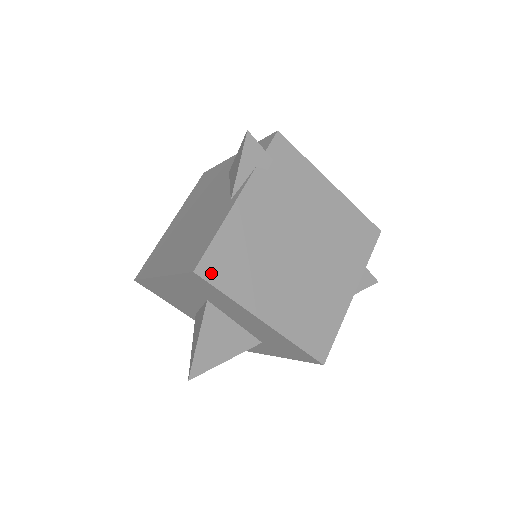
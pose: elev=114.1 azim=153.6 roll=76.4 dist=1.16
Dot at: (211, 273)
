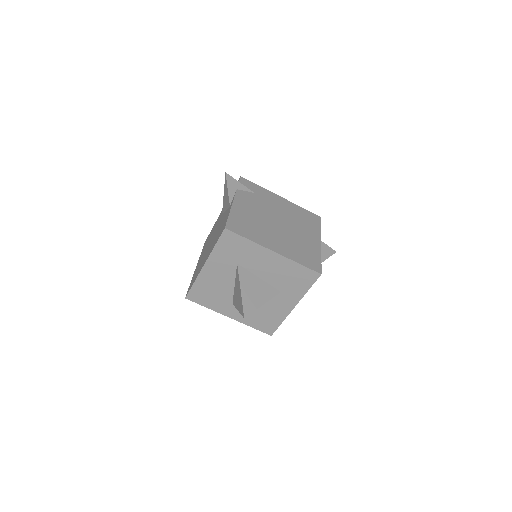
Dot at: (234, 229)
